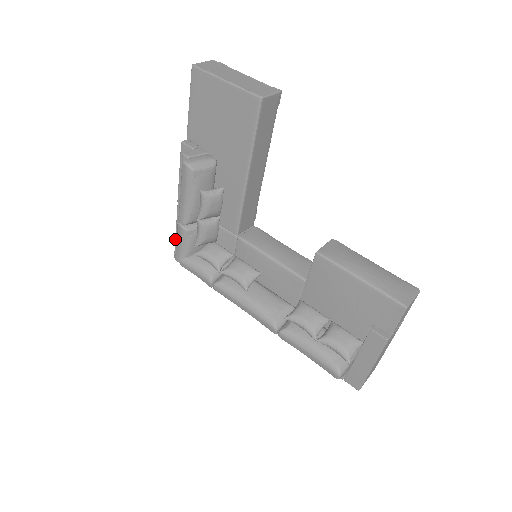
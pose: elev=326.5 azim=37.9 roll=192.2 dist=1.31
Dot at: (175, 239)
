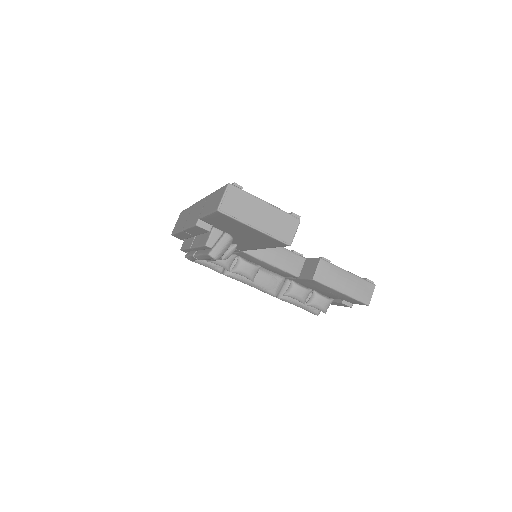
Dot at: (175, 234)
